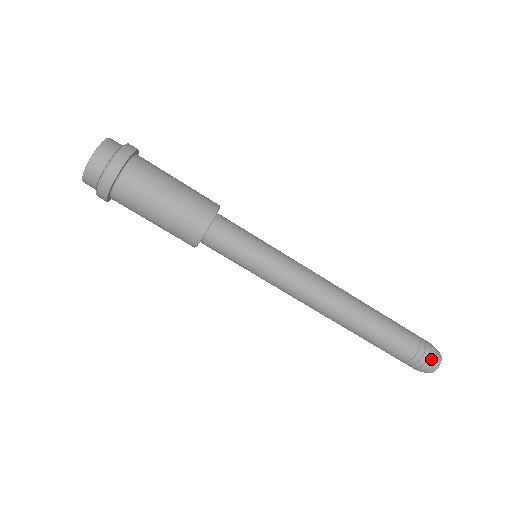
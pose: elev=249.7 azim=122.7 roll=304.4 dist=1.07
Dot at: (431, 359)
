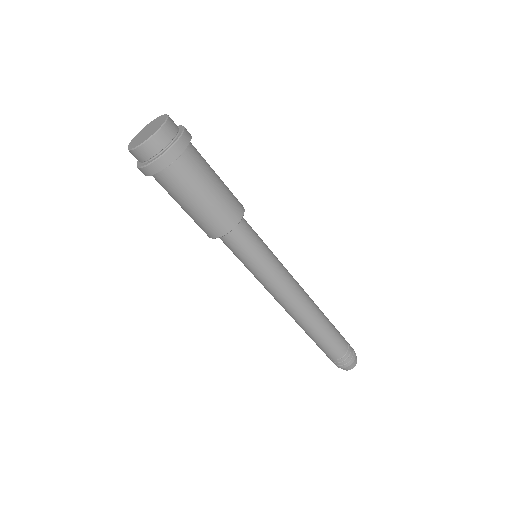
Dot at: (355, 355)
